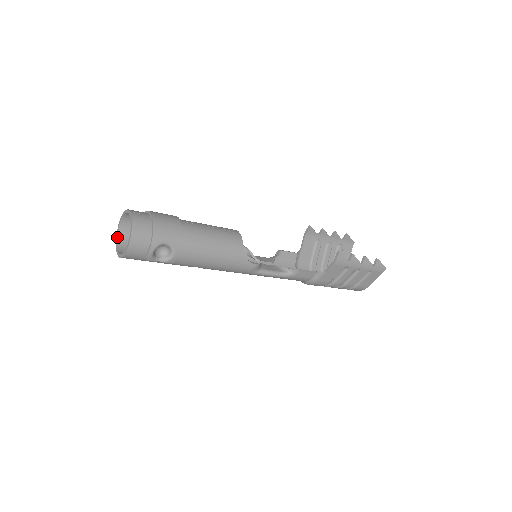
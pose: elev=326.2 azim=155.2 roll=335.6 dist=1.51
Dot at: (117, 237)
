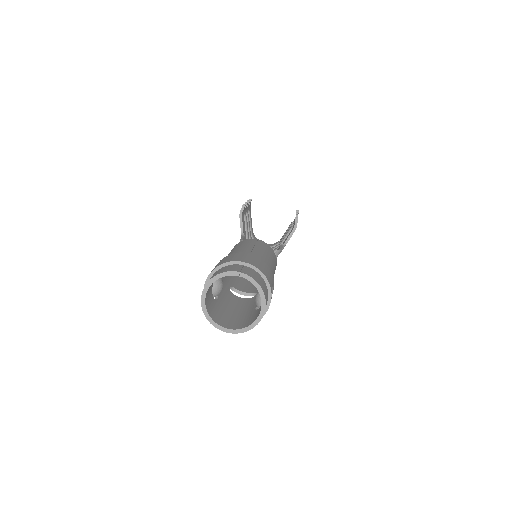
Dot at: (208, 313)
